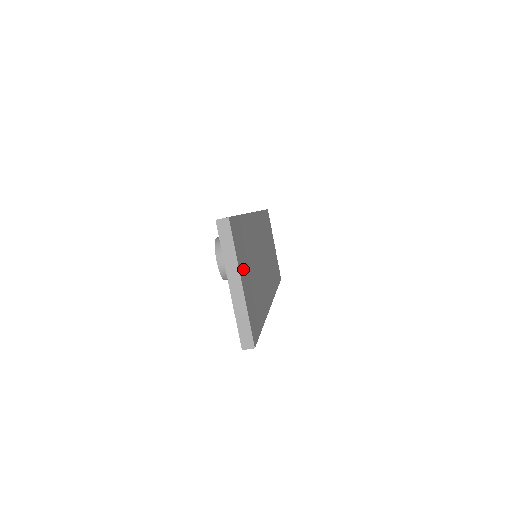
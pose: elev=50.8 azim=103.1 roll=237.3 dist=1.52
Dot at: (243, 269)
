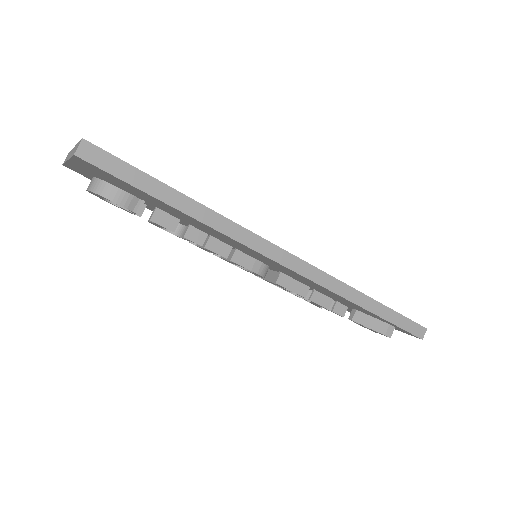
Dot at: occluded
